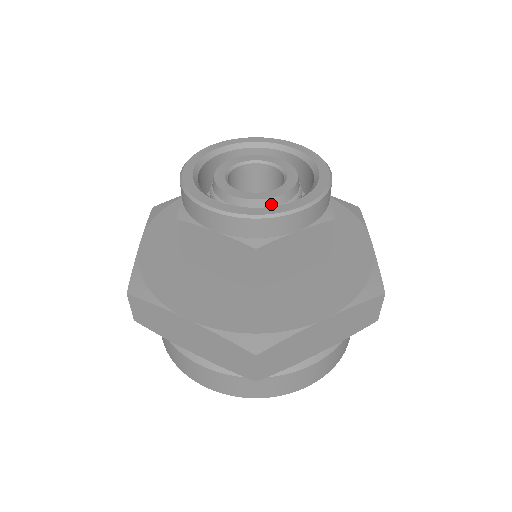
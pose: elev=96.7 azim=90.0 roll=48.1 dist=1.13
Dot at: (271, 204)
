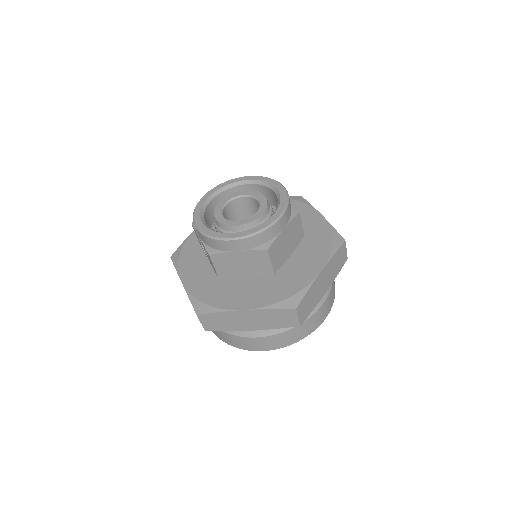
Dot at: (260, 220)
